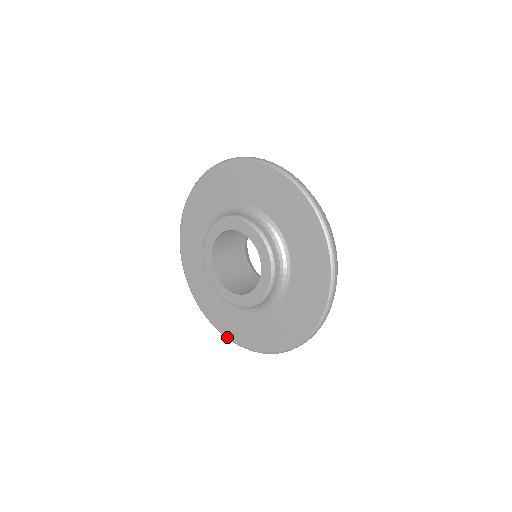
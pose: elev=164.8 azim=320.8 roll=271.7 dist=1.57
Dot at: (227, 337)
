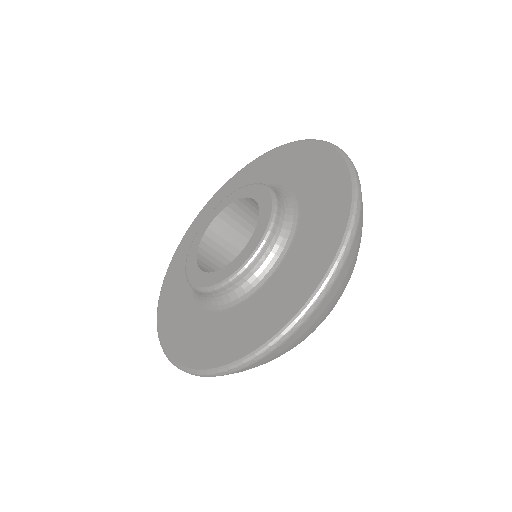
Dot at: (248, 353)
